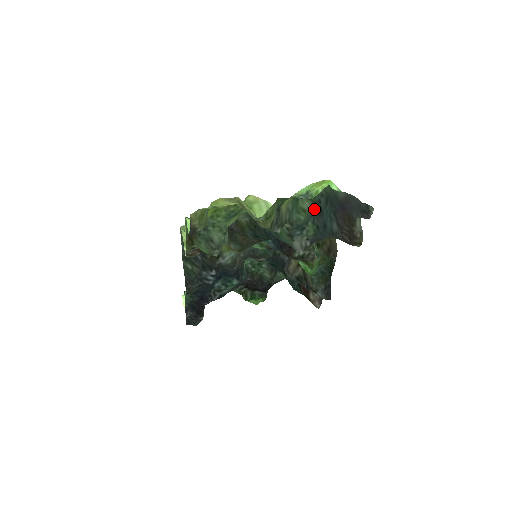
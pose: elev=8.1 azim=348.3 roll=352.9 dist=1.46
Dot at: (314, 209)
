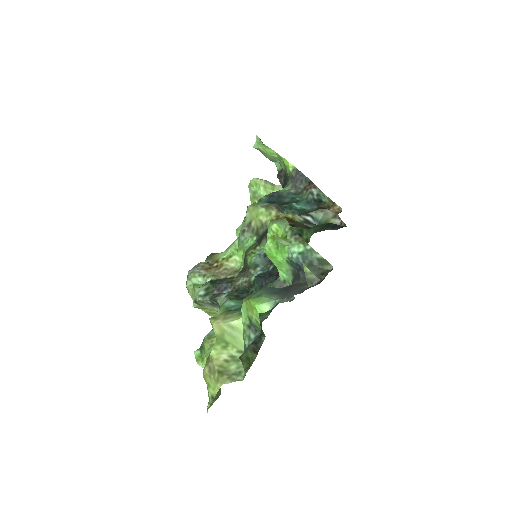
Dot at: occluded
